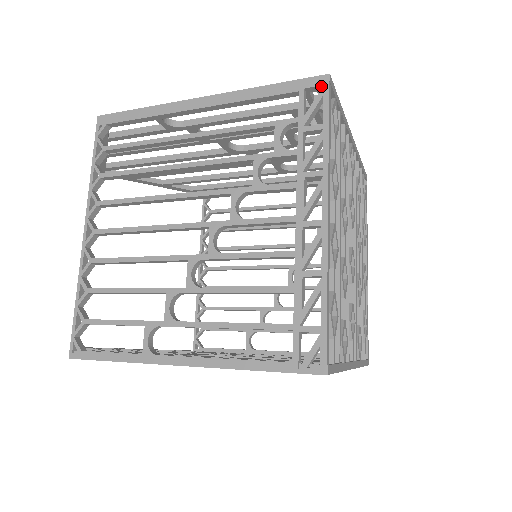
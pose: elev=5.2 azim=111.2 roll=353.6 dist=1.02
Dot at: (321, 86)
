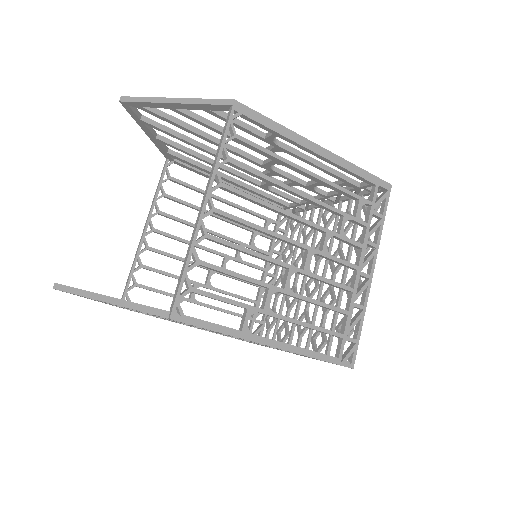
Dot at: (386, 189)
